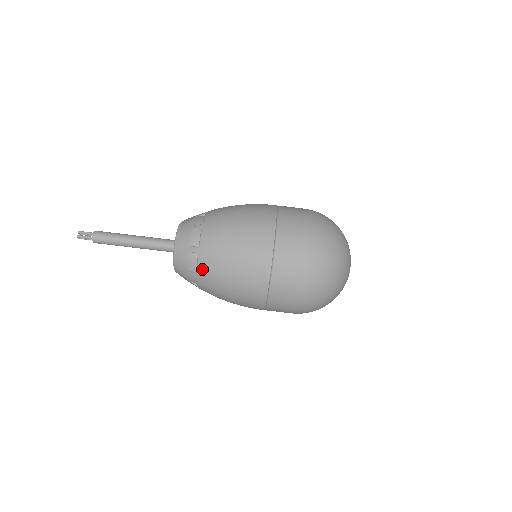
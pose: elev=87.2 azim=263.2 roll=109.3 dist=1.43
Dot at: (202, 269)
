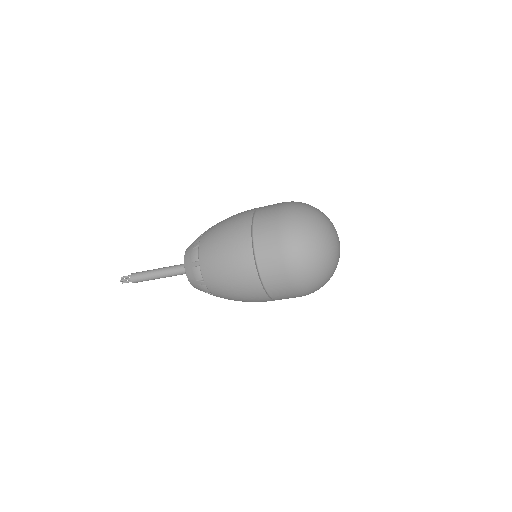
Dot at: occluded
